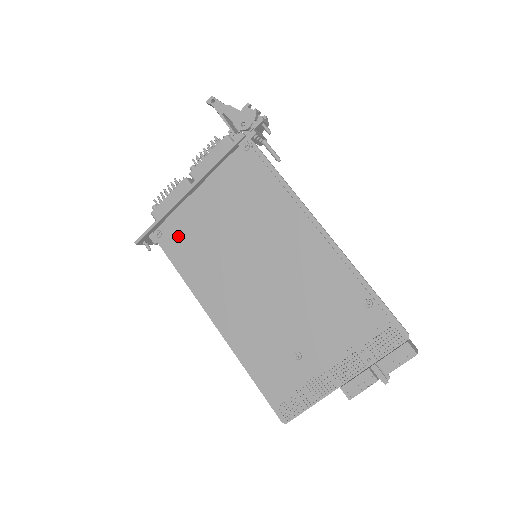
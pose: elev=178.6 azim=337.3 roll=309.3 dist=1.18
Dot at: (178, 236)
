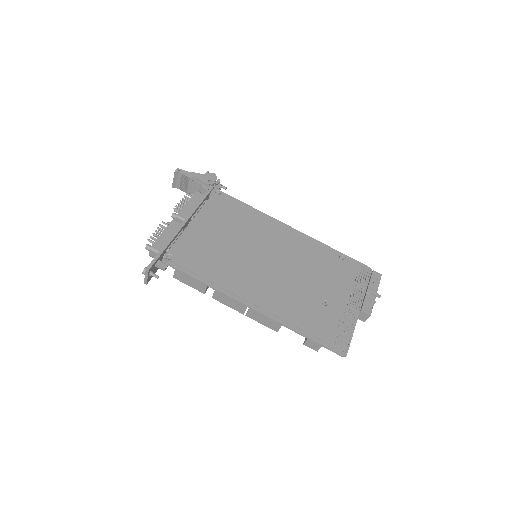
Dot at: (190, 254)
